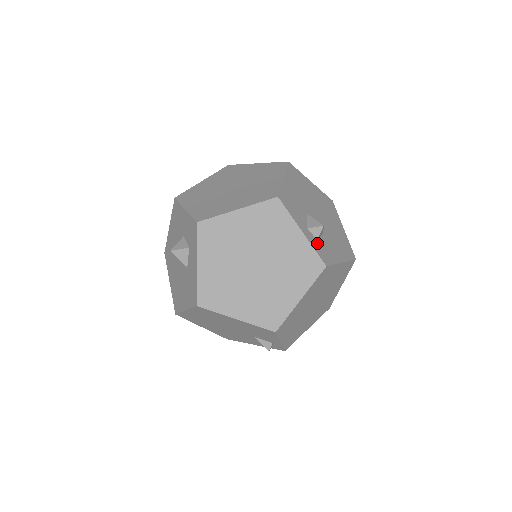
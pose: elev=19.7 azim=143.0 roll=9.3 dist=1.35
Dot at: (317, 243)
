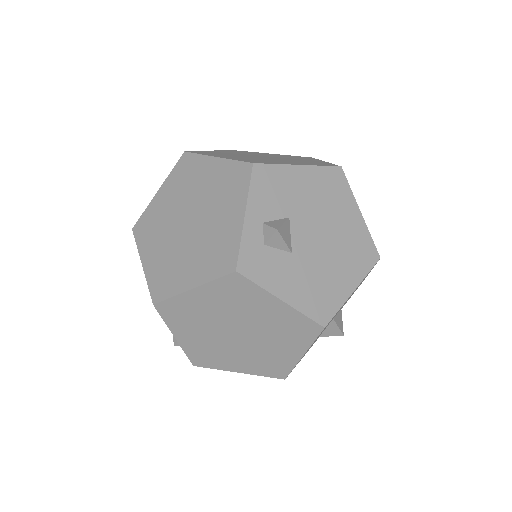
Dot at: (258, 245)
